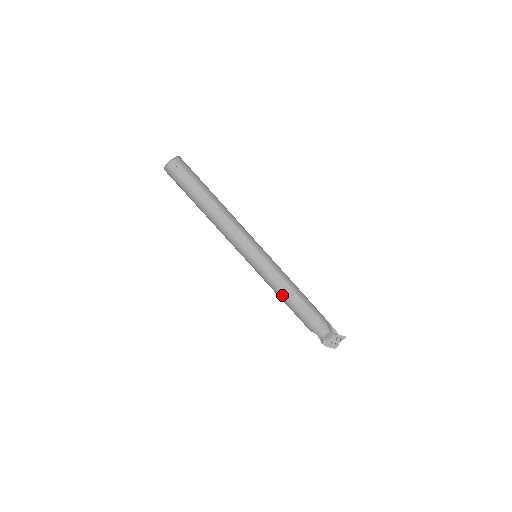
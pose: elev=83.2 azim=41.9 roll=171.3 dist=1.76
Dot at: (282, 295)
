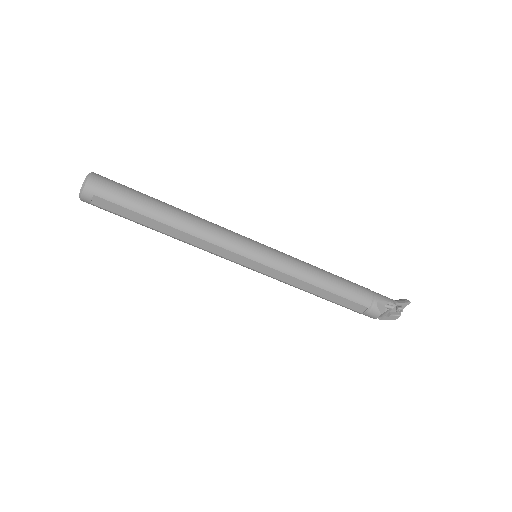
Dot at: occluded
